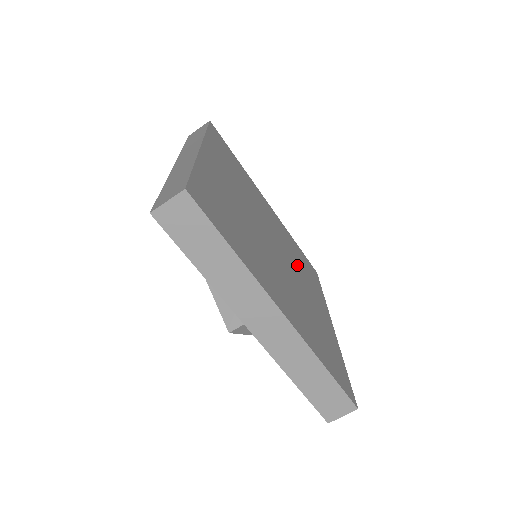
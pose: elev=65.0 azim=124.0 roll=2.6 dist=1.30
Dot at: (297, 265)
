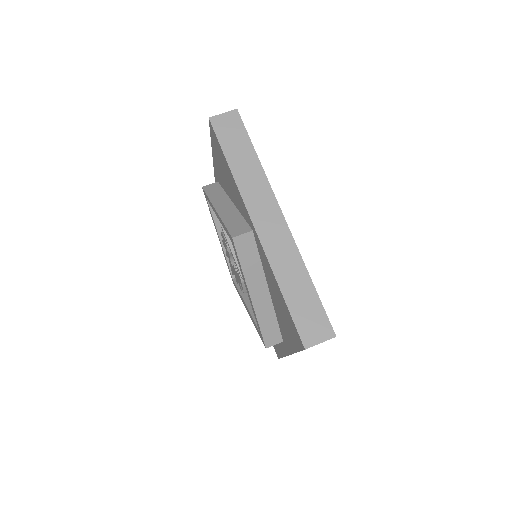
Dot at: occluded
